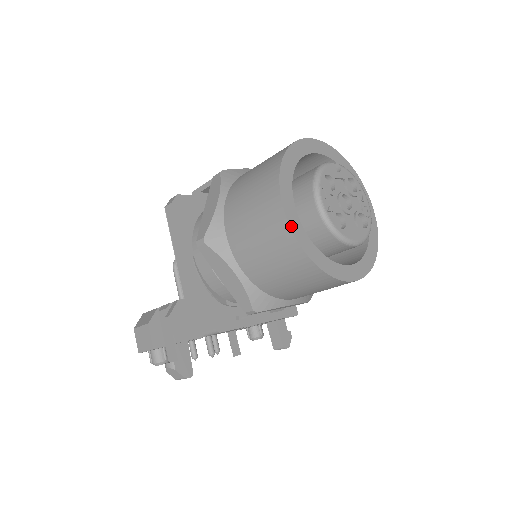
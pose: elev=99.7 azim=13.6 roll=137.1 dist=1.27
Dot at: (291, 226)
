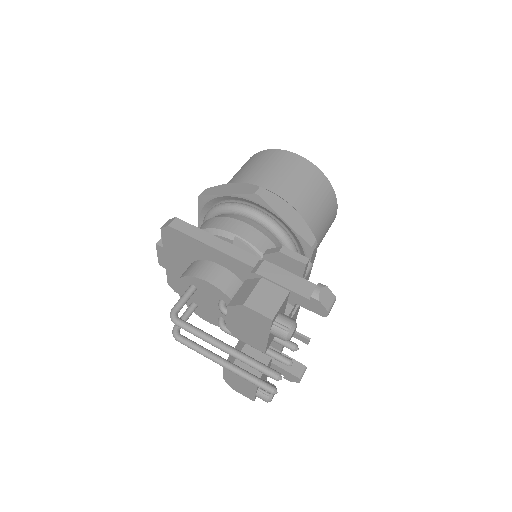
Dot at: (308, 161)
